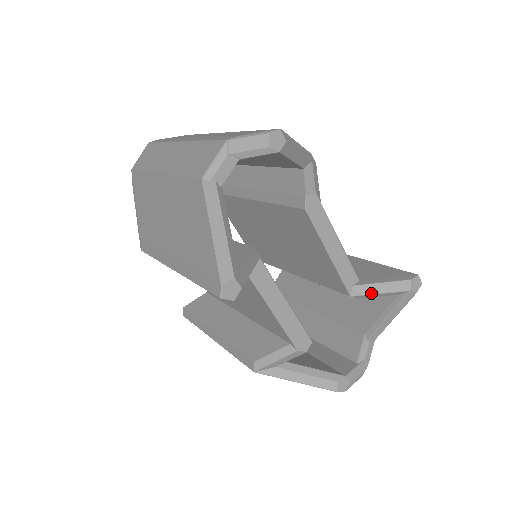
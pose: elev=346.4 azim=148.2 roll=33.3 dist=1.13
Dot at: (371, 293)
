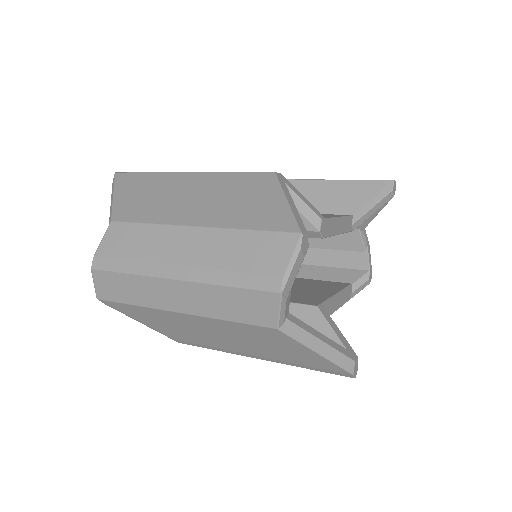
Dot at: occluded
